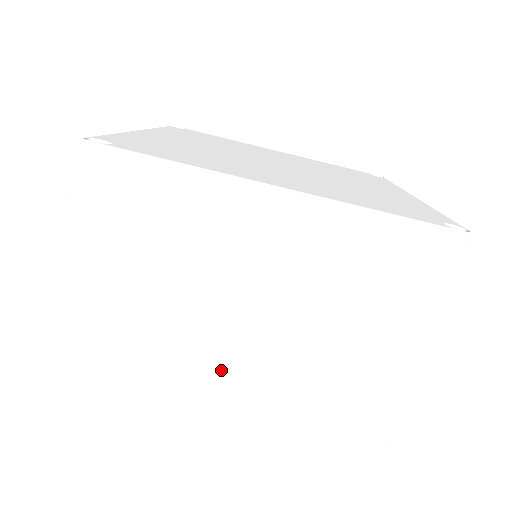
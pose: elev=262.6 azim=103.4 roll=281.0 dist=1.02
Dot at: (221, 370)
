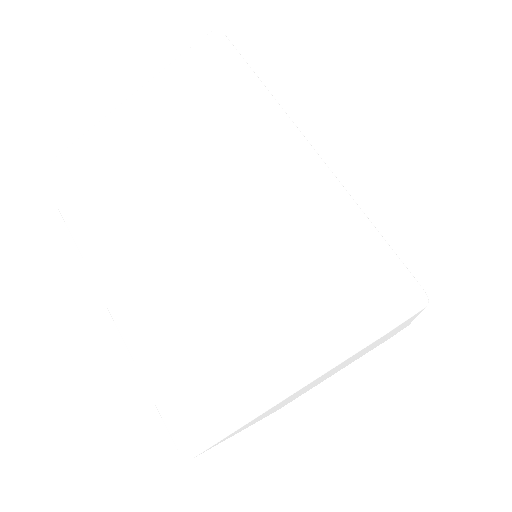
Dot at: (147, 247)
